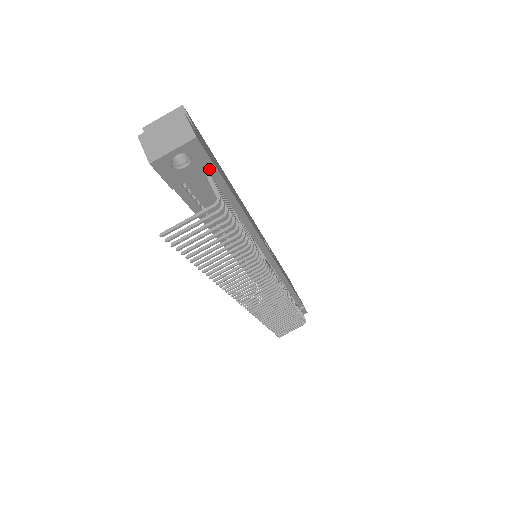
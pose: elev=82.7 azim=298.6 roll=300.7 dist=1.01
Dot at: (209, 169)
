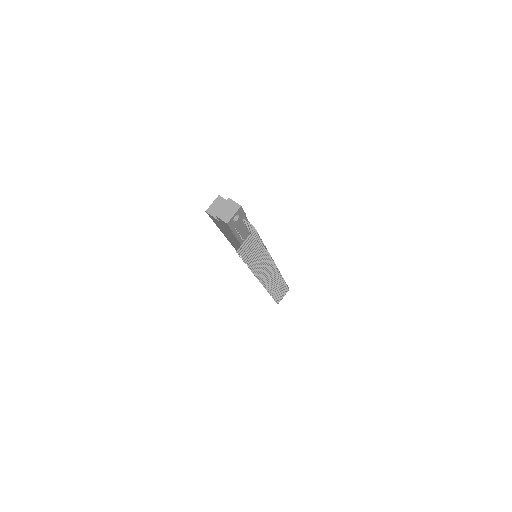
Dot at: (243, 217)
